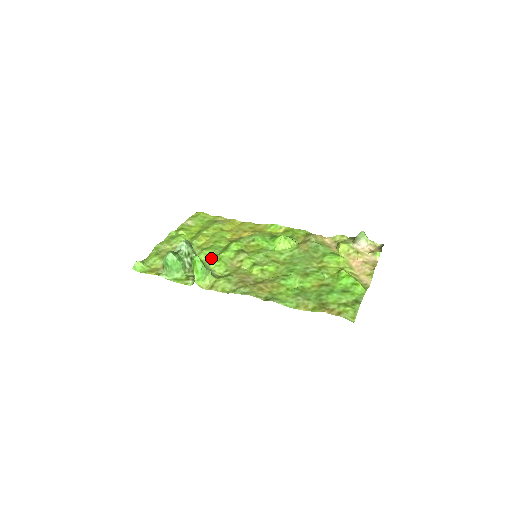
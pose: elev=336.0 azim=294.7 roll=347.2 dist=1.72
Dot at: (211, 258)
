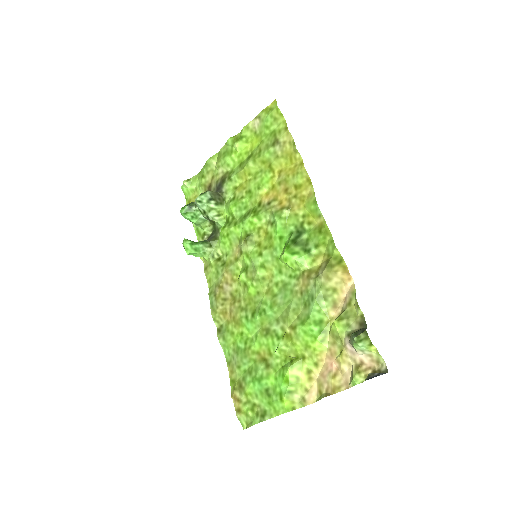
Dot at: (221, 228)
